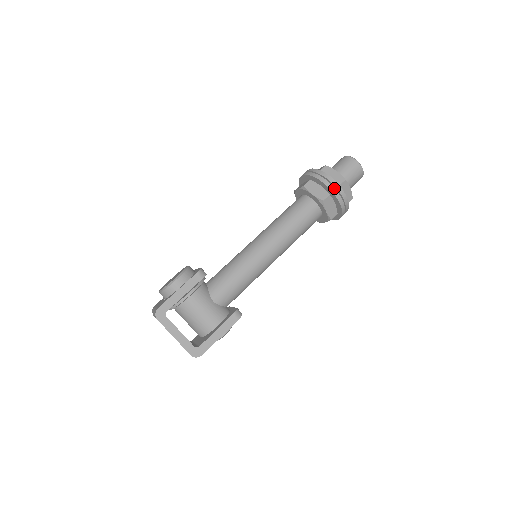
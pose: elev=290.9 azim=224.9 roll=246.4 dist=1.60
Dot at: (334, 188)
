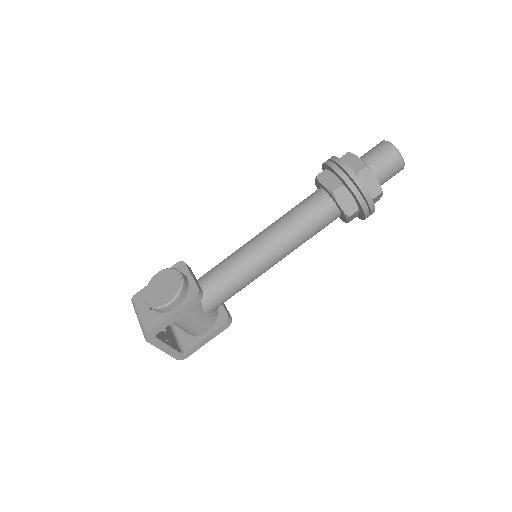
Dot at: (367, 207)
